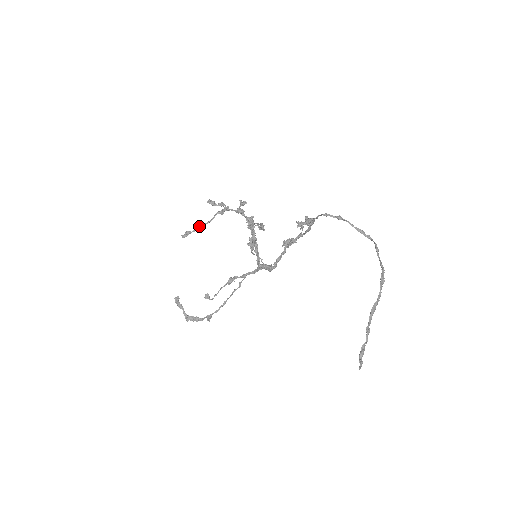
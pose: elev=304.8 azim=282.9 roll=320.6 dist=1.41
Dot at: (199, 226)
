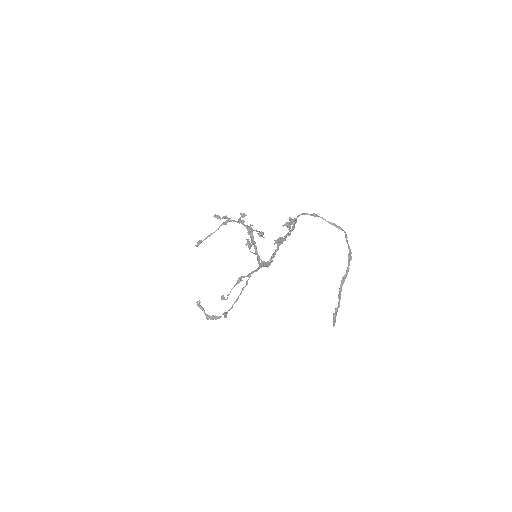
Dot at: (208, 235)
